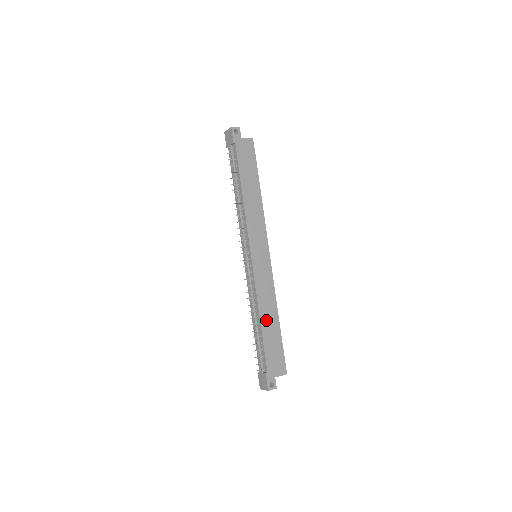
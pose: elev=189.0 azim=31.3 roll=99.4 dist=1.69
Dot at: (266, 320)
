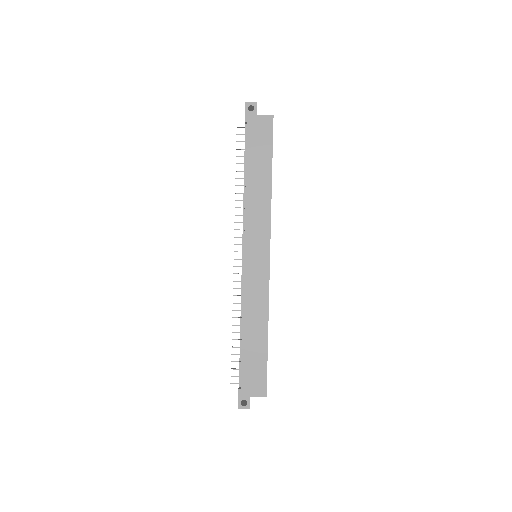
Dot at: (250, 331)
